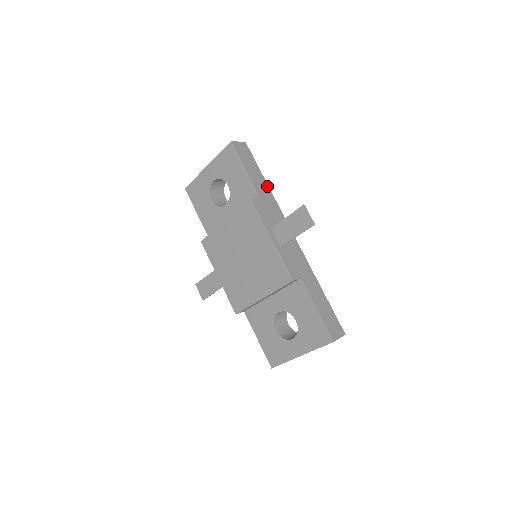
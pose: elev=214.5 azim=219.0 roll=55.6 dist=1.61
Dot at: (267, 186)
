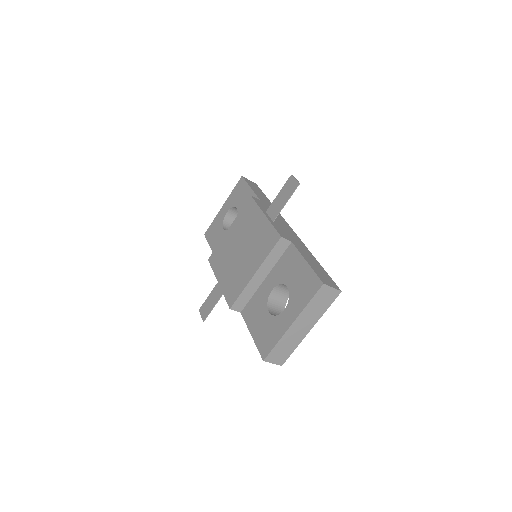
Dot at: (270, 202)
